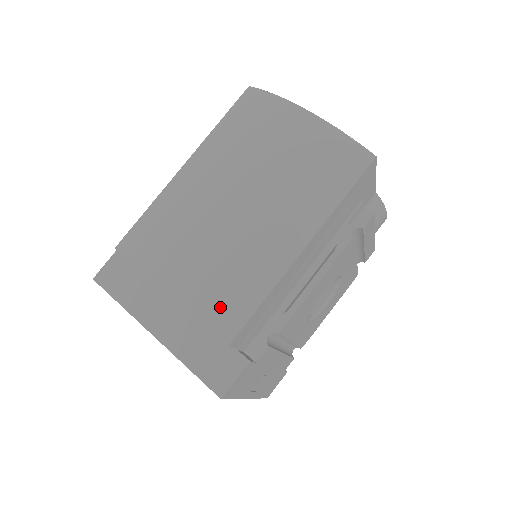
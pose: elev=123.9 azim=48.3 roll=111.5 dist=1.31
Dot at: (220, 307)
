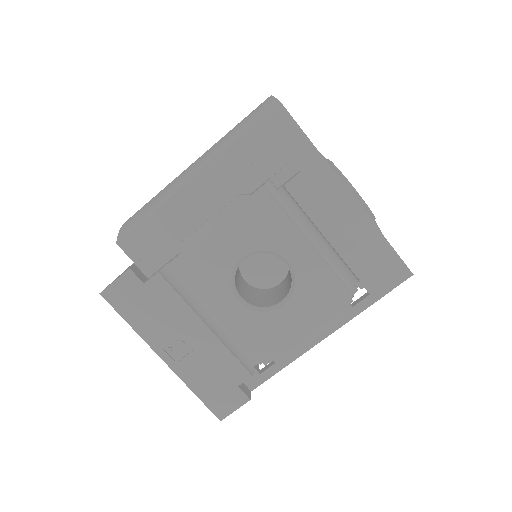
Dot at: (134, 219)
